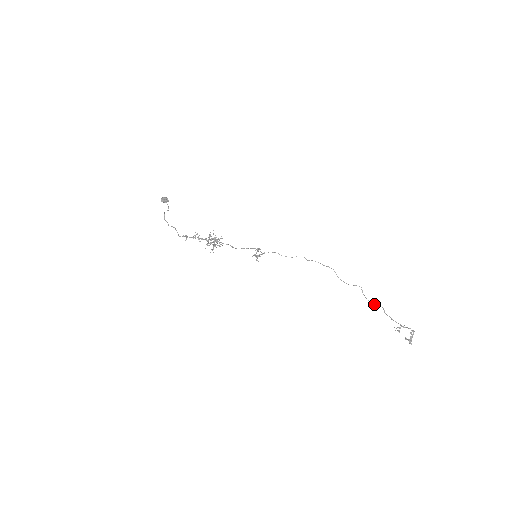
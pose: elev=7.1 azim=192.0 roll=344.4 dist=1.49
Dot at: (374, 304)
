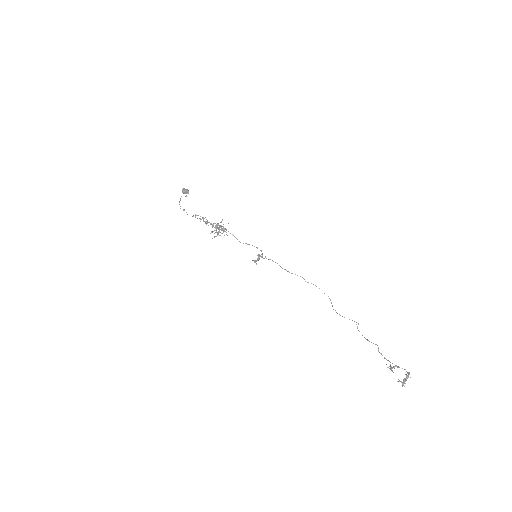
Dot at: (368, 340)
